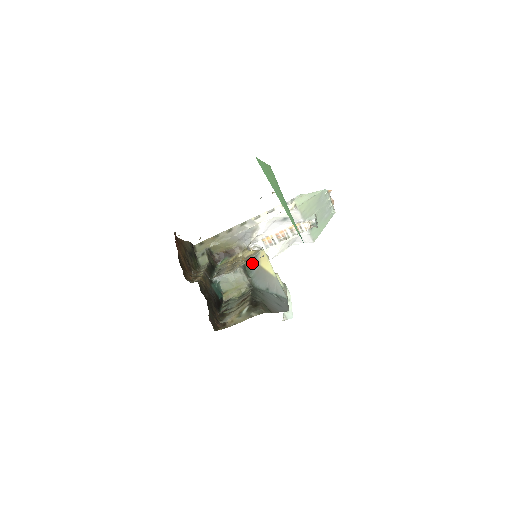
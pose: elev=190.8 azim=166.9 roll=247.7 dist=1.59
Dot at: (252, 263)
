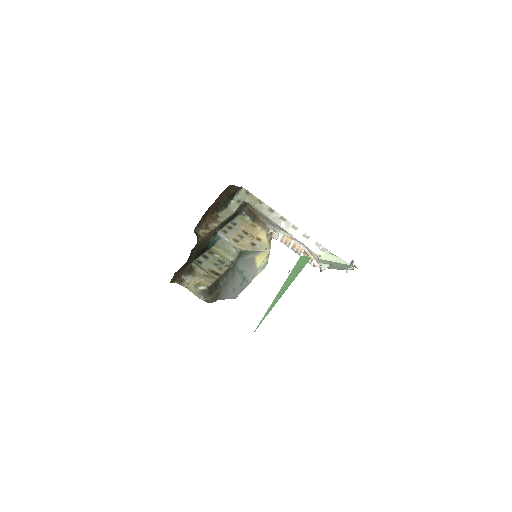
Dot at: (251, 253)
